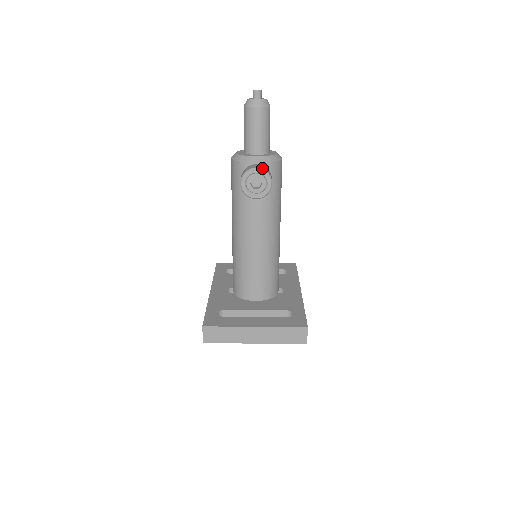
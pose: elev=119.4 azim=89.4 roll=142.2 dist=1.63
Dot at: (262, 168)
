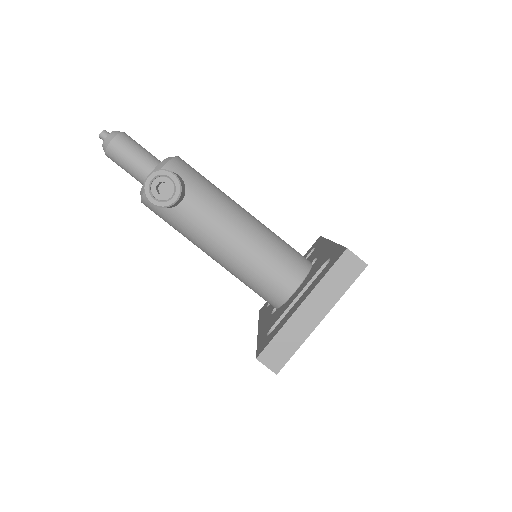
Dot at: (153, 172)
